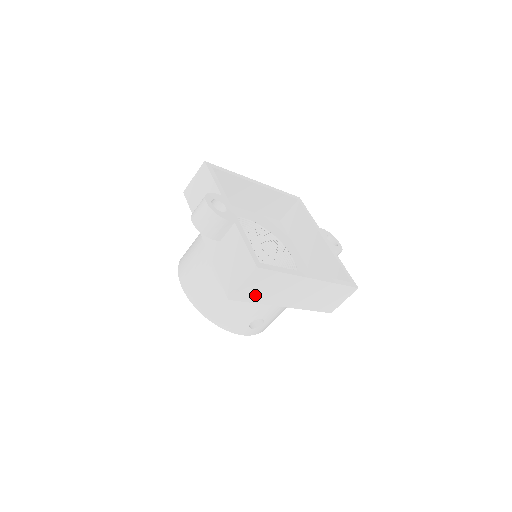
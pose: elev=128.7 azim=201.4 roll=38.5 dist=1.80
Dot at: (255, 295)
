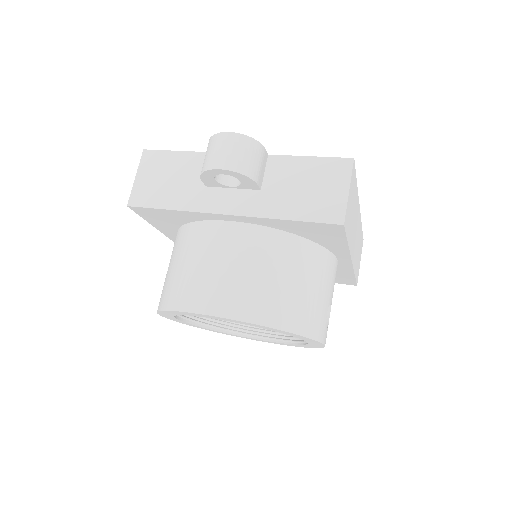
Dot at: (349, 224)
